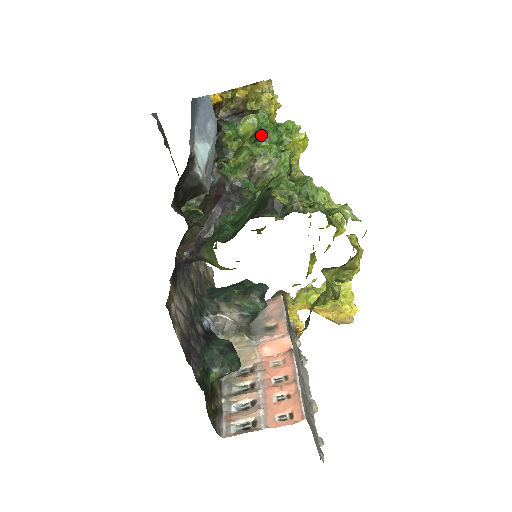
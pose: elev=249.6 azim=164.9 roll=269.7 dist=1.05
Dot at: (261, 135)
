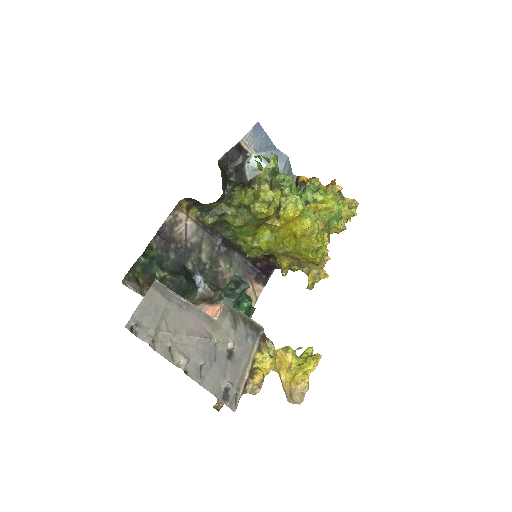
Dot at: (305, 188)
